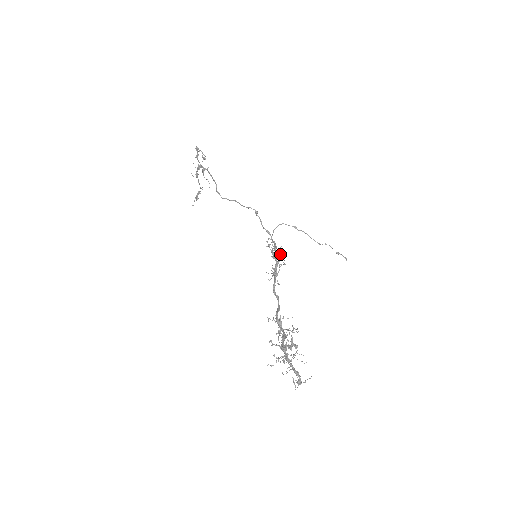
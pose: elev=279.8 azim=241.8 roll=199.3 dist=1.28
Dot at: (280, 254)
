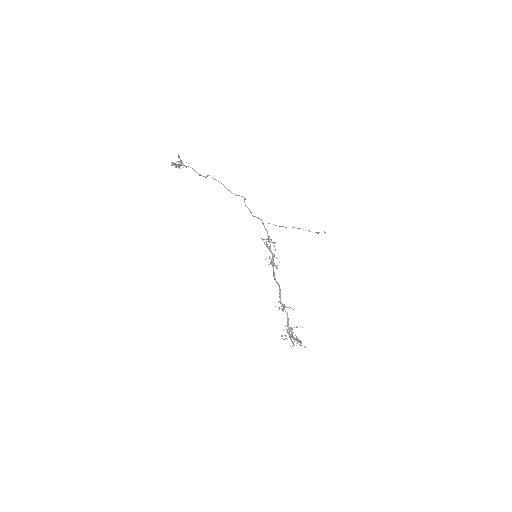
Dot at: occluded
